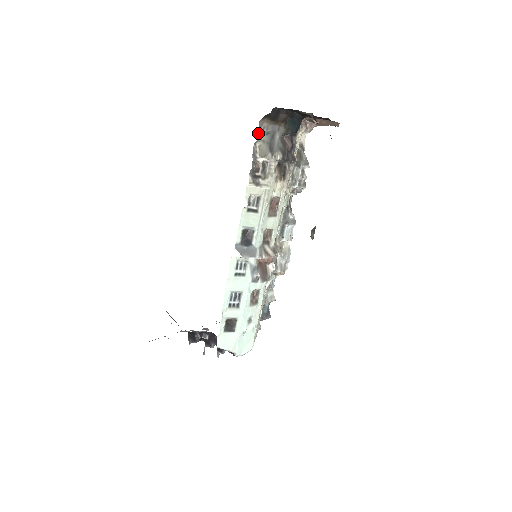
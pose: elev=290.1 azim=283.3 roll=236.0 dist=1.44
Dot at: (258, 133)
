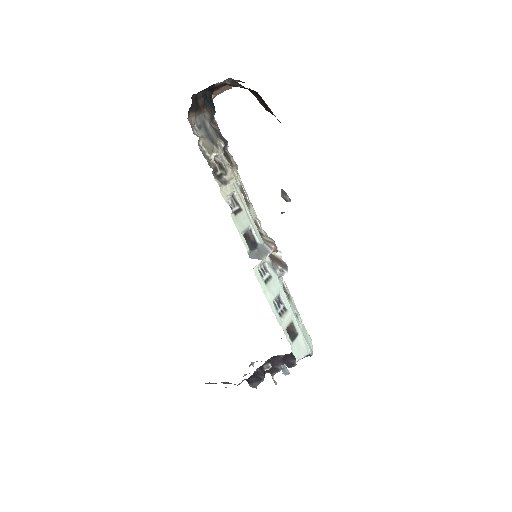
Dot at: (193, 132)
